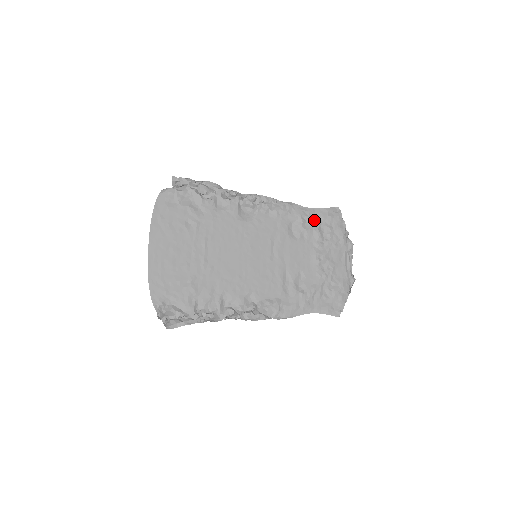
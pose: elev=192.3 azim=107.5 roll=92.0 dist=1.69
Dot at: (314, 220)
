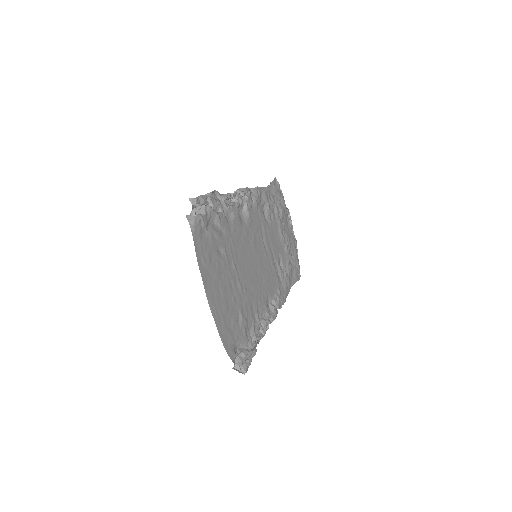
Dot at: (272, 198)
